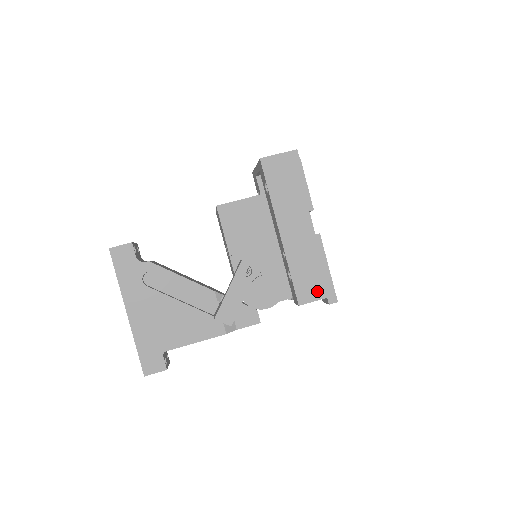
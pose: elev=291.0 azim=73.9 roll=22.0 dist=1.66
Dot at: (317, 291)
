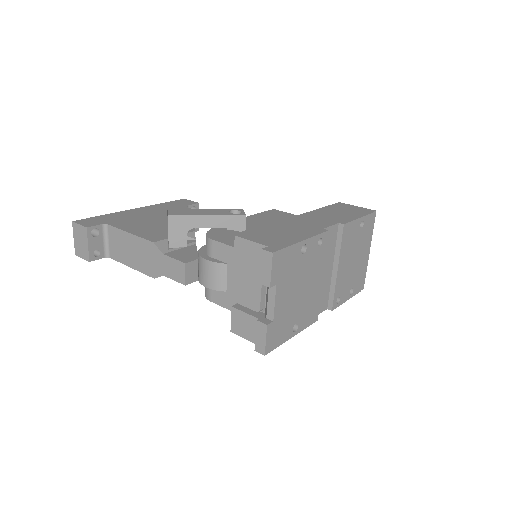
Dot at: (267, 240)
